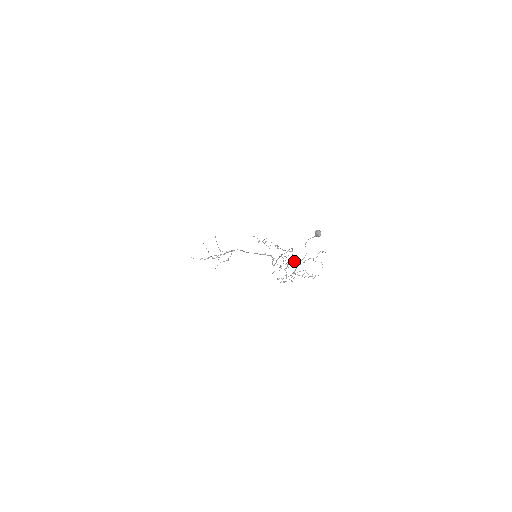
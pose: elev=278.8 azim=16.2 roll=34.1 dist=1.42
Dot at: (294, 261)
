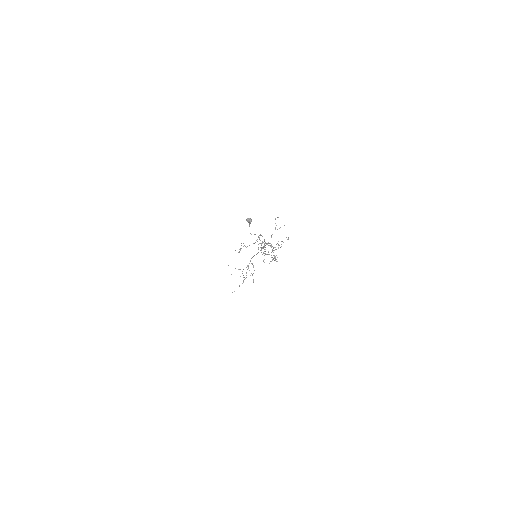
Dot at: occluded
